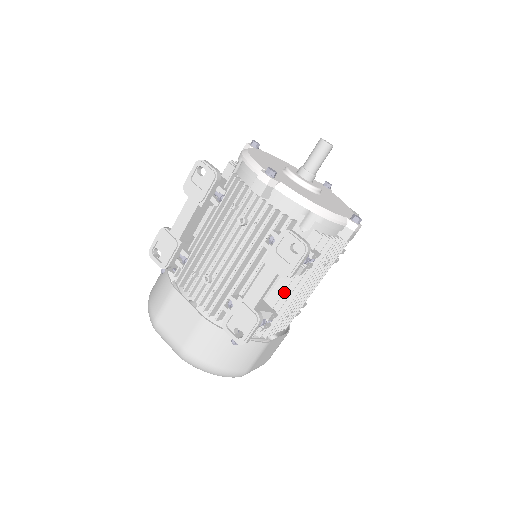
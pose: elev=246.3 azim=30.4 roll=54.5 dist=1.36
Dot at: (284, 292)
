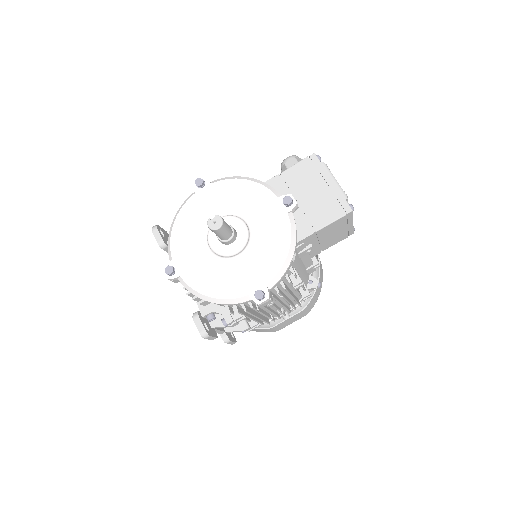
Dot at: occluded
